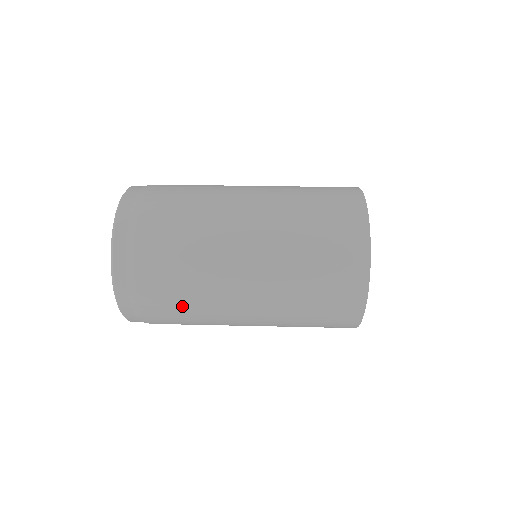
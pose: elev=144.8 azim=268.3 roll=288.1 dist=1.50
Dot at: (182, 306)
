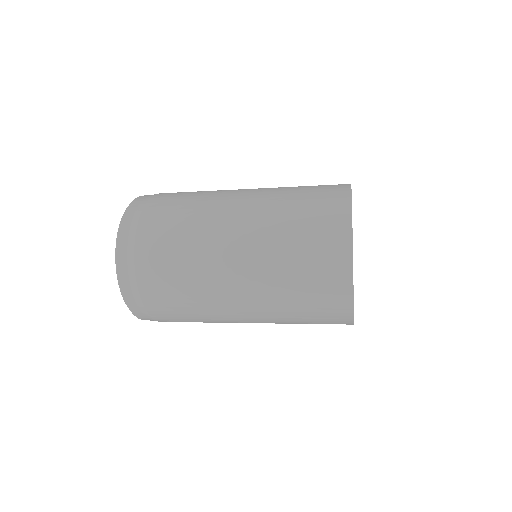
Dot at: (181, 205)
